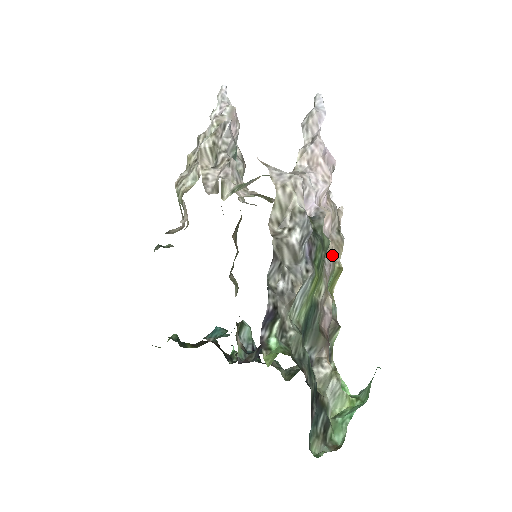
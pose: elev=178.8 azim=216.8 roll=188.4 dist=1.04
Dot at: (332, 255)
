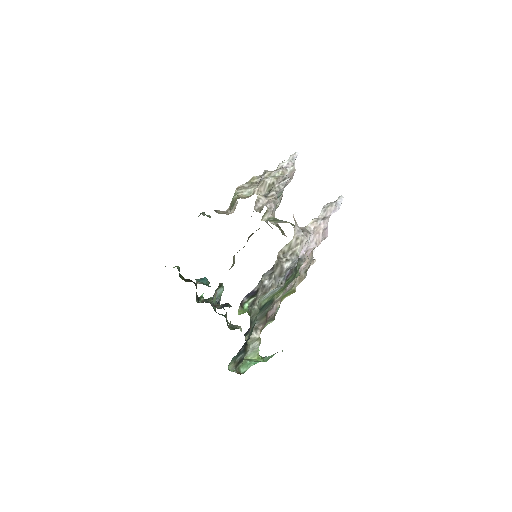
Dot at: (295, 281)
